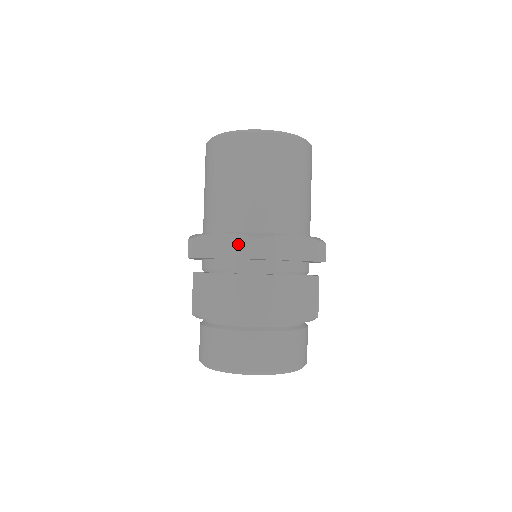
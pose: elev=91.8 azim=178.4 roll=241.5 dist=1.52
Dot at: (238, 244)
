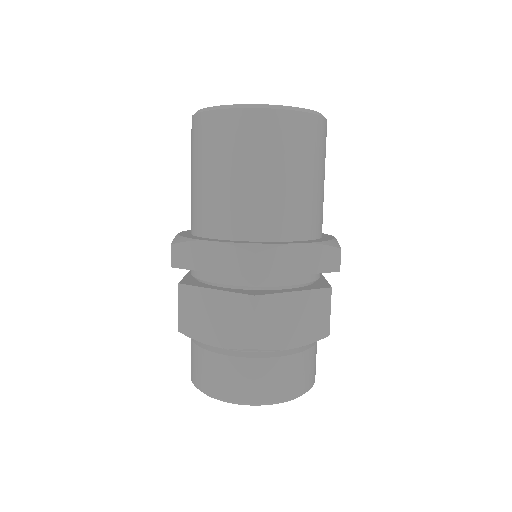
Dot at: (320, 256)
